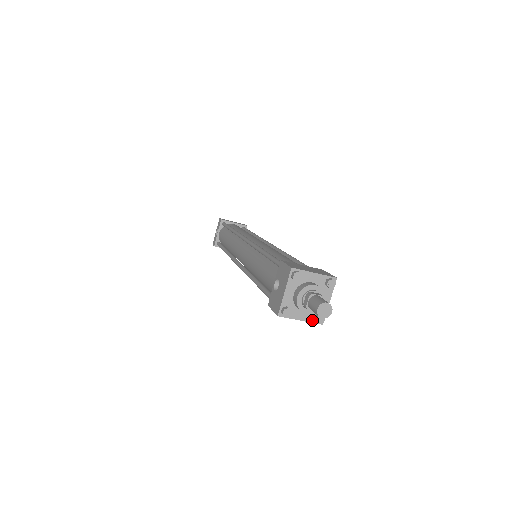
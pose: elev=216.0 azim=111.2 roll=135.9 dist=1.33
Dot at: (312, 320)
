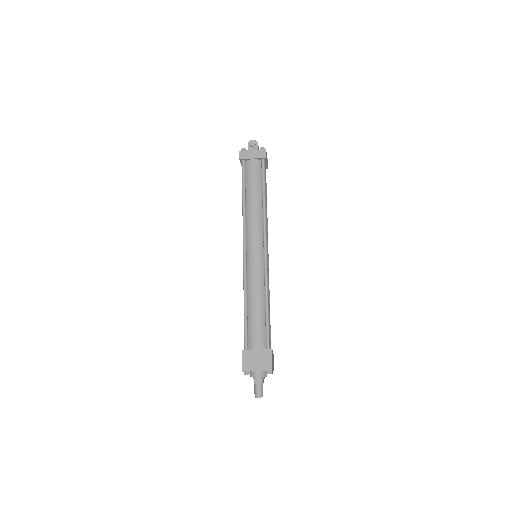
Dot at: occluded
